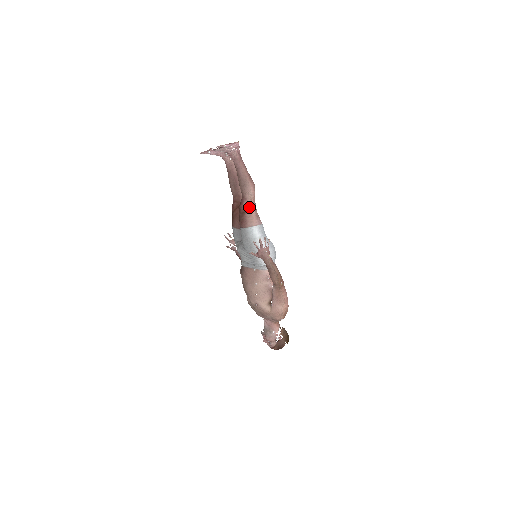
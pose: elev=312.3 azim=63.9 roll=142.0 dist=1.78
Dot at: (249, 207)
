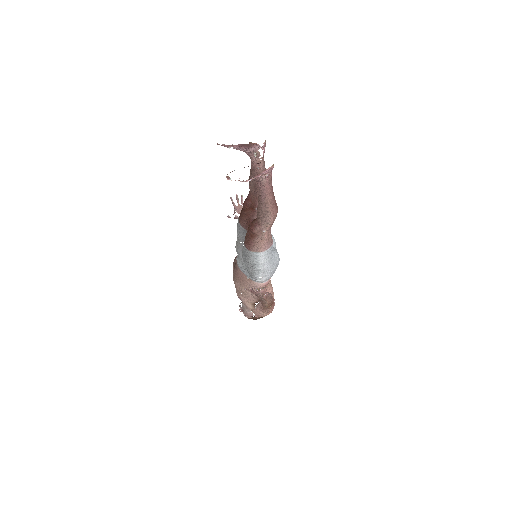
Dot at: (261, 233)
